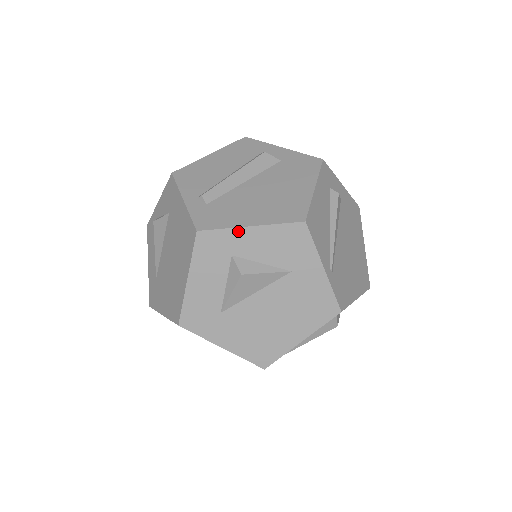
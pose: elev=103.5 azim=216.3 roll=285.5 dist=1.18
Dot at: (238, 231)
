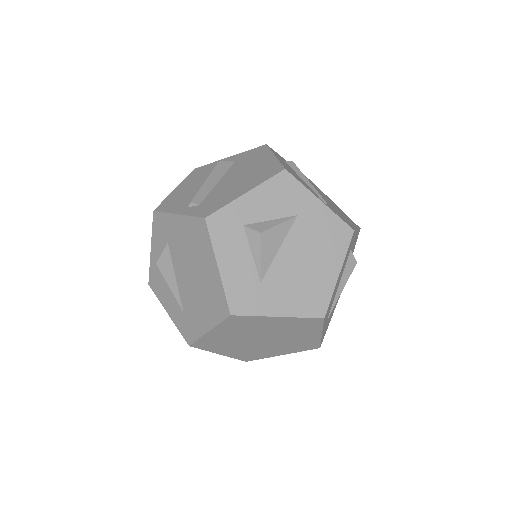
Dot at: (238, 202)
